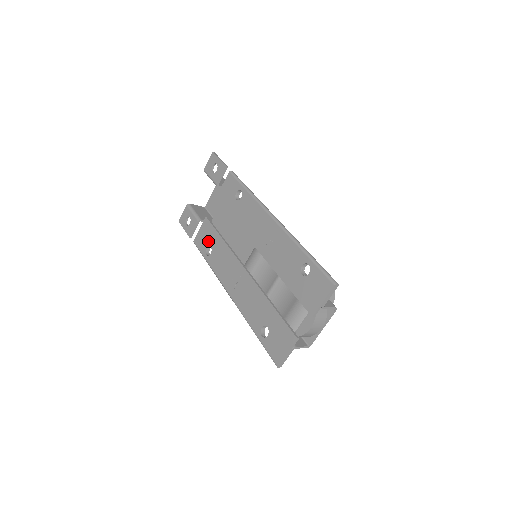
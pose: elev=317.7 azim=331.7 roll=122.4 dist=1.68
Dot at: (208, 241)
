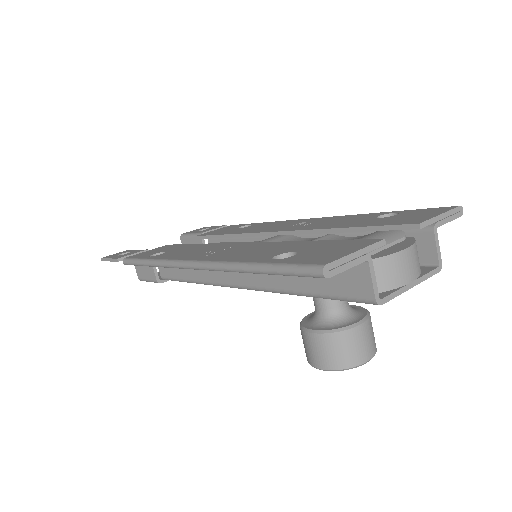
Dot at: (162, 250)
